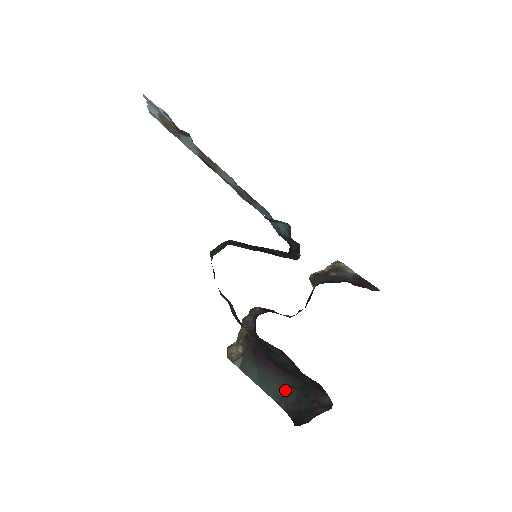
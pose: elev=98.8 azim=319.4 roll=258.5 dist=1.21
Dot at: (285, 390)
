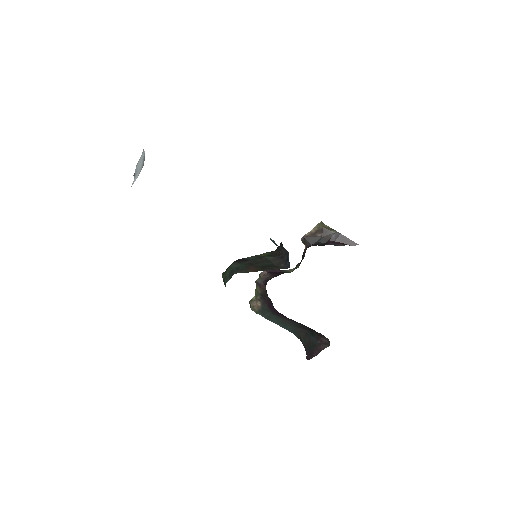
Dot at: (297, 328)
